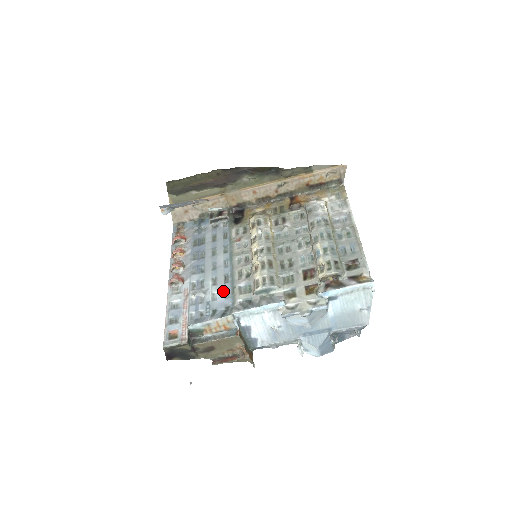
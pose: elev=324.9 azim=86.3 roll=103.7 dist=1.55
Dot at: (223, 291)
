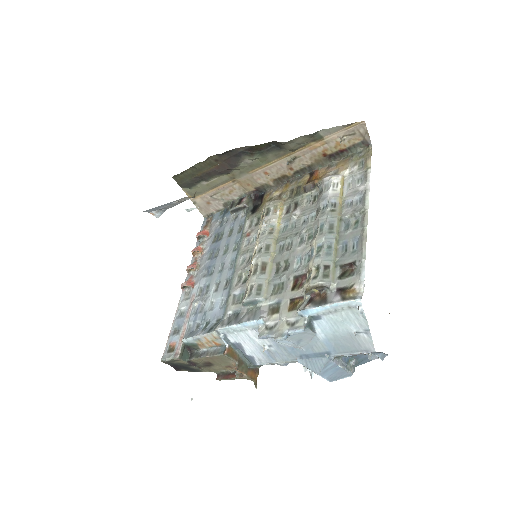
Dot at: (220, 299)
